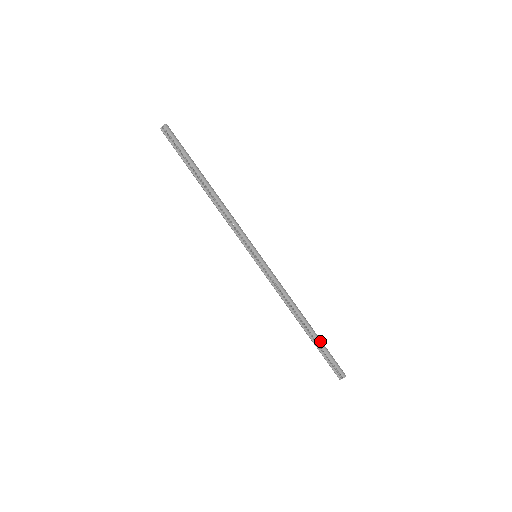
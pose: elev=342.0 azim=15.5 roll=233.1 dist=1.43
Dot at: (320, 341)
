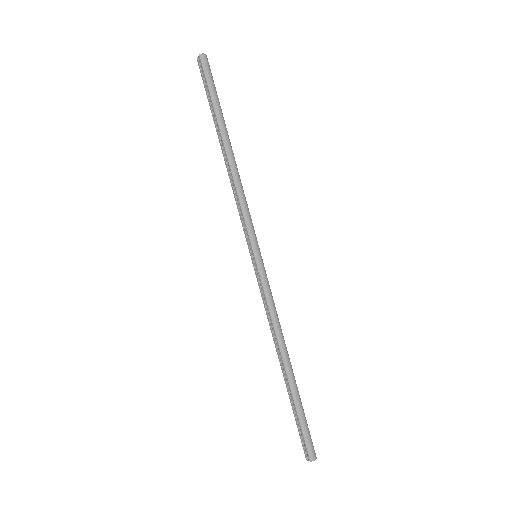
Dot at: (296, 399)
